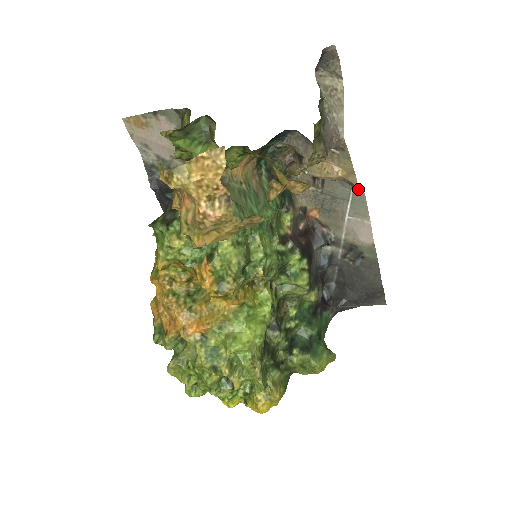
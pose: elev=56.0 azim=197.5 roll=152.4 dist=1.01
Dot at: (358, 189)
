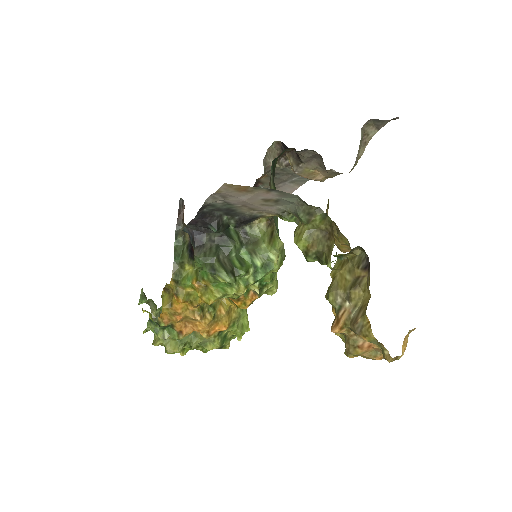
Dot at: occluded
